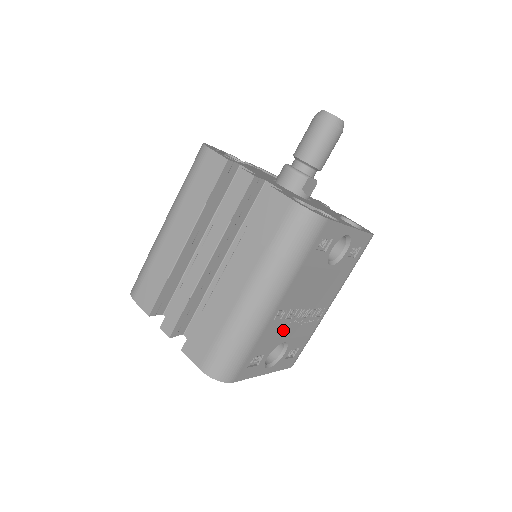
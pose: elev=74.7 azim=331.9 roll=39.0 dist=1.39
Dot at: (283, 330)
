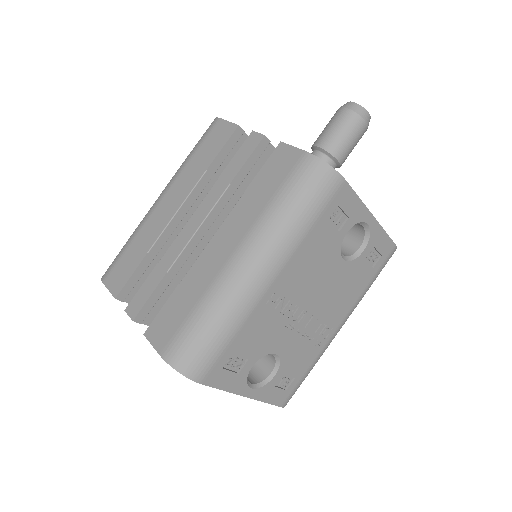
Dot at: (276, 331)
